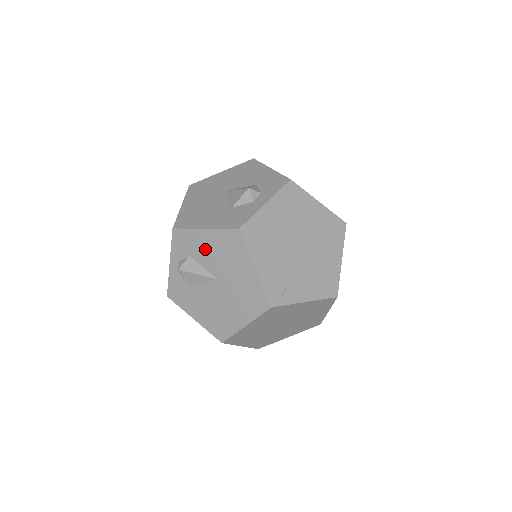
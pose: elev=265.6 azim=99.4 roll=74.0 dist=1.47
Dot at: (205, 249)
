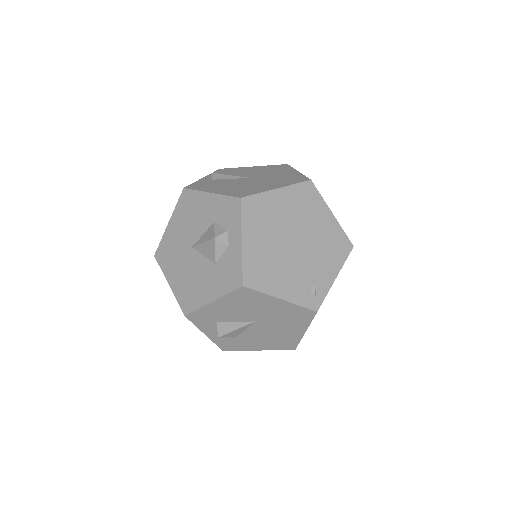
Dot at: (226, 312)
